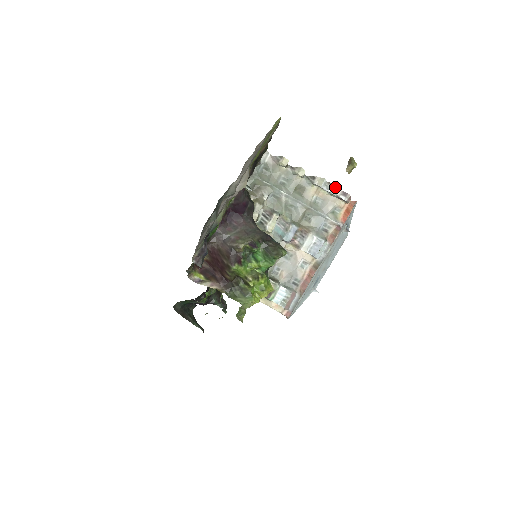
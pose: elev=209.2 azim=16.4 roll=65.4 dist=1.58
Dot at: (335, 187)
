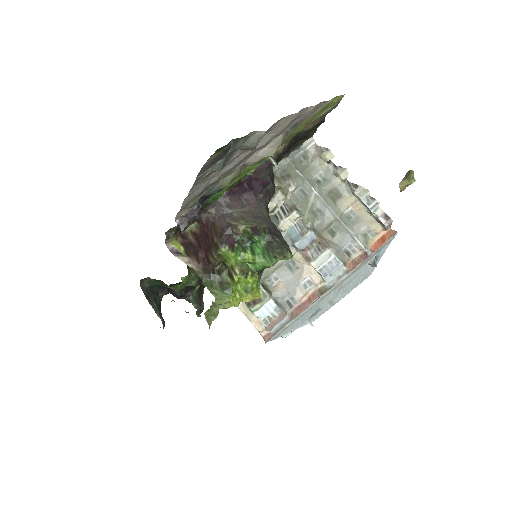
Dot at: (378, 205)
